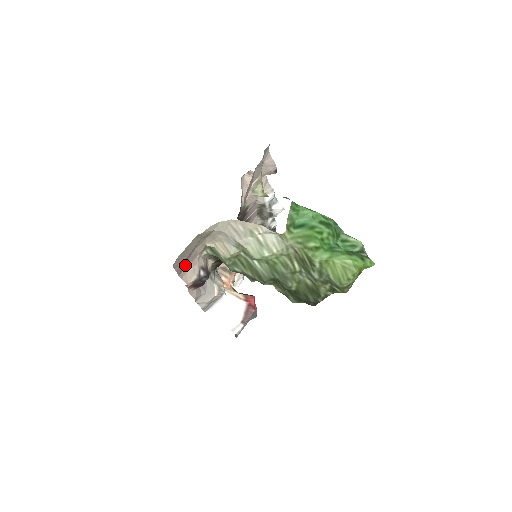
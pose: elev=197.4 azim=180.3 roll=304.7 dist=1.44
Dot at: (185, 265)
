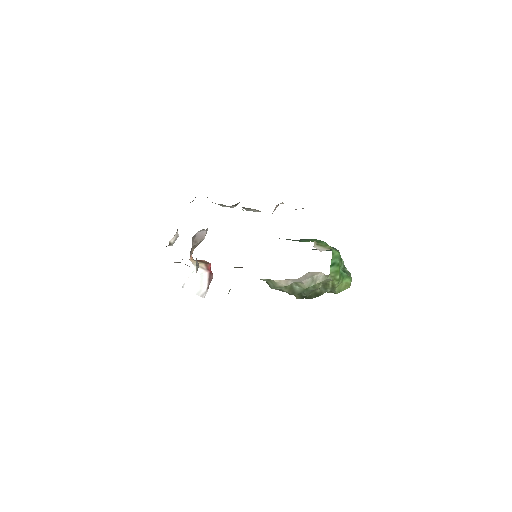
Dot at: occluded
